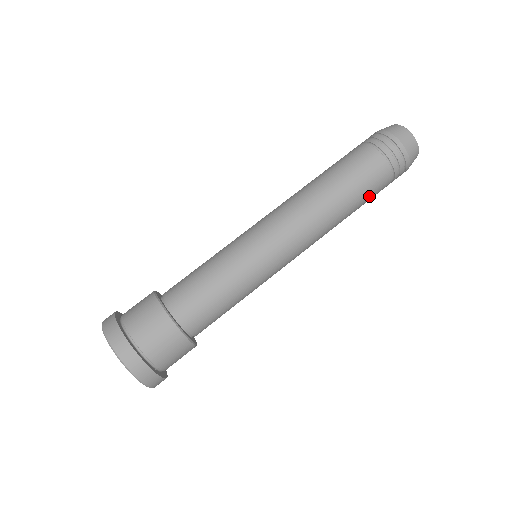
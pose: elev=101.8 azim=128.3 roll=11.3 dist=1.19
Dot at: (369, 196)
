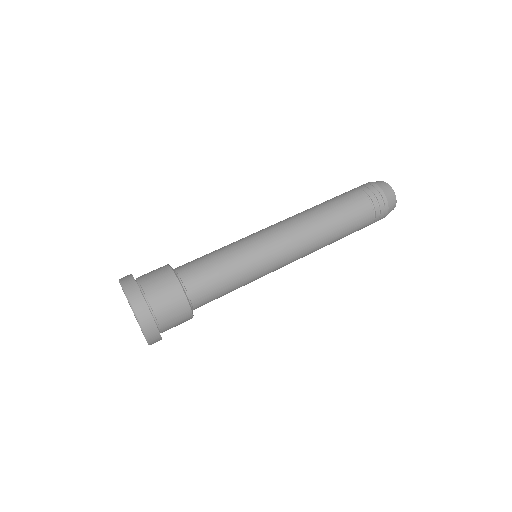
Dot at: (347, 207)
